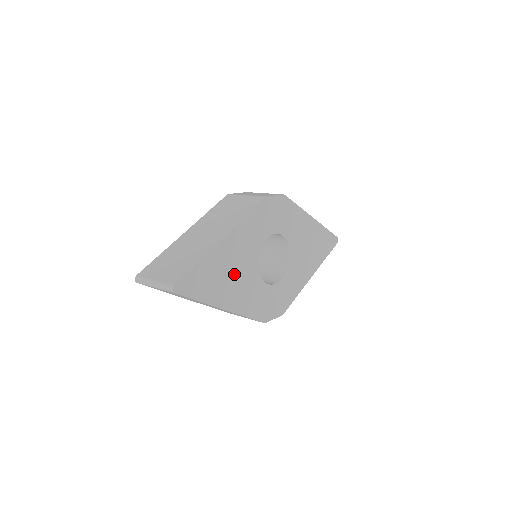
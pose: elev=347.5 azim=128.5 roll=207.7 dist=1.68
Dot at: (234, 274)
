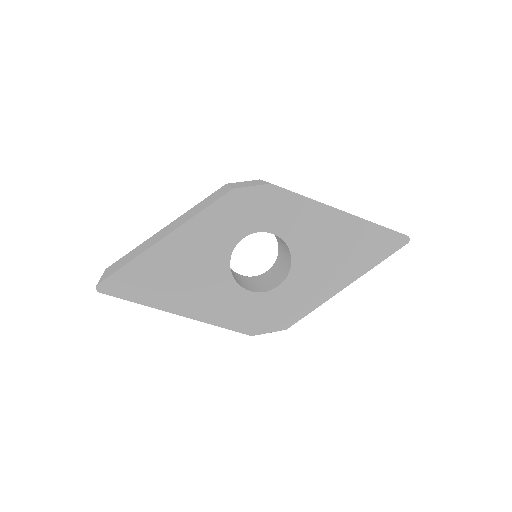
Dot at: (188, 277)
